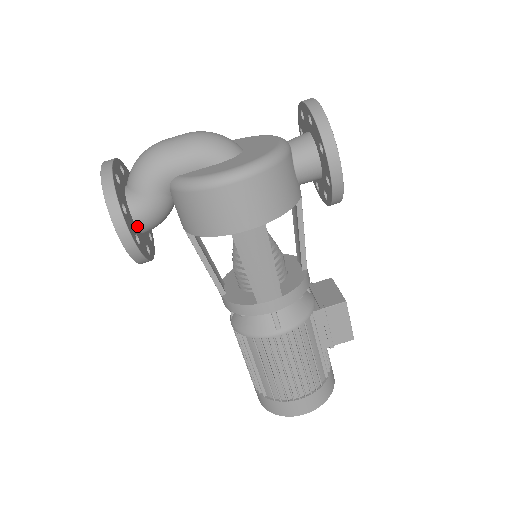
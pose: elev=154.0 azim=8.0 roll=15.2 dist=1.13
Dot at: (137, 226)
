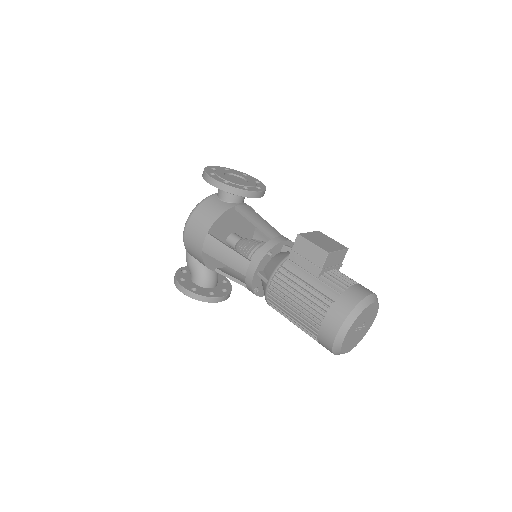
Dot at: (198, 285)
